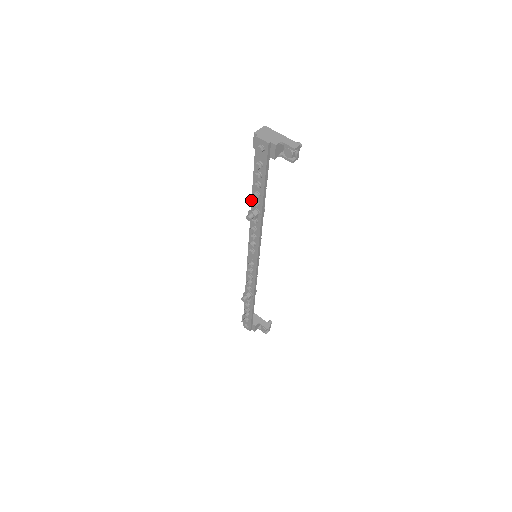
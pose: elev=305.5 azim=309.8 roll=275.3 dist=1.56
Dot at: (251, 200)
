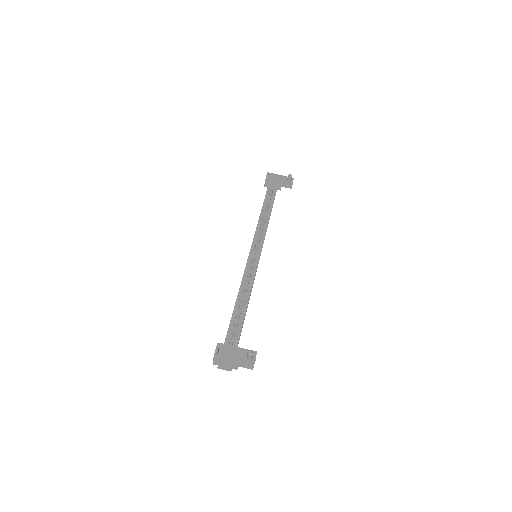
Dot at: occluded
